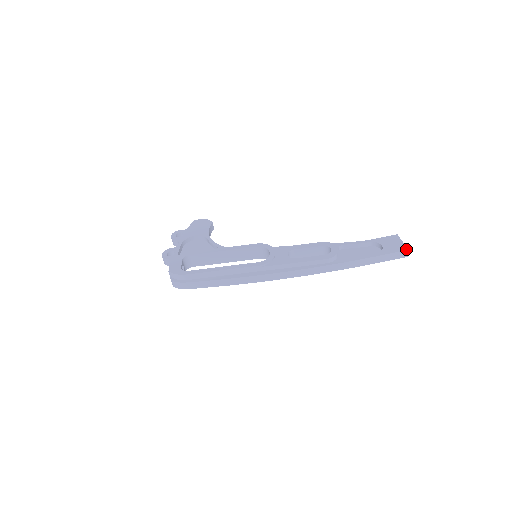
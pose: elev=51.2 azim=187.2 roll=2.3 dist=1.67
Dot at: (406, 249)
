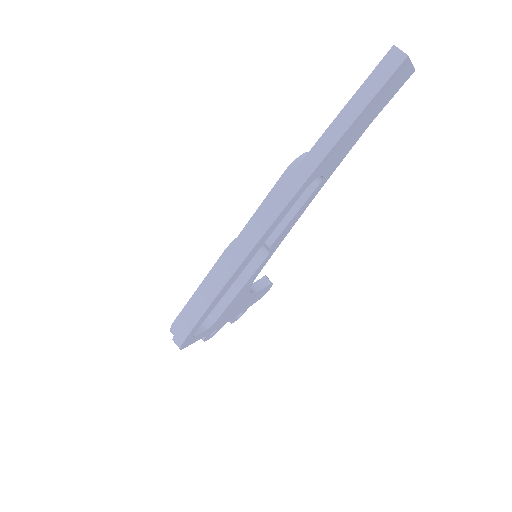
Dot at: (391, 49)
